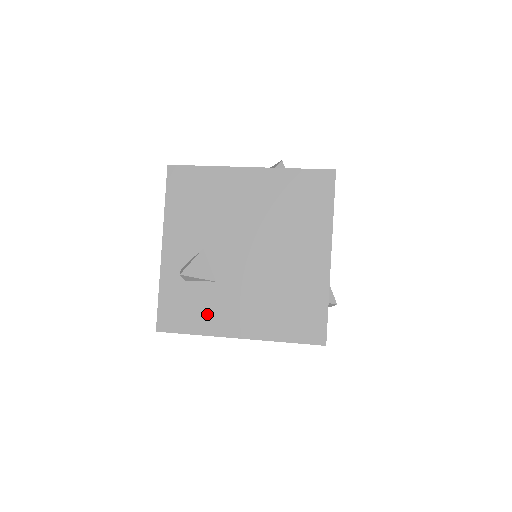
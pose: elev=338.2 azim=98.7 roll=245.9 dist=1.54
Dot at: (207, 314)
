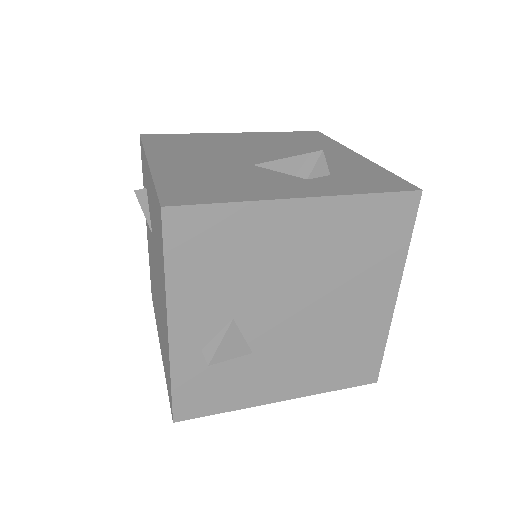
Dot at: (242, 389)
